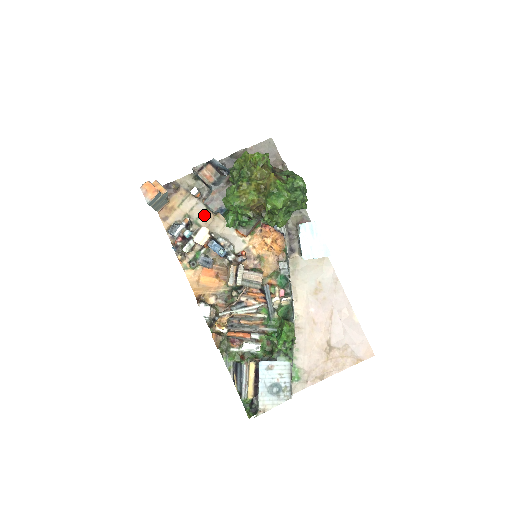
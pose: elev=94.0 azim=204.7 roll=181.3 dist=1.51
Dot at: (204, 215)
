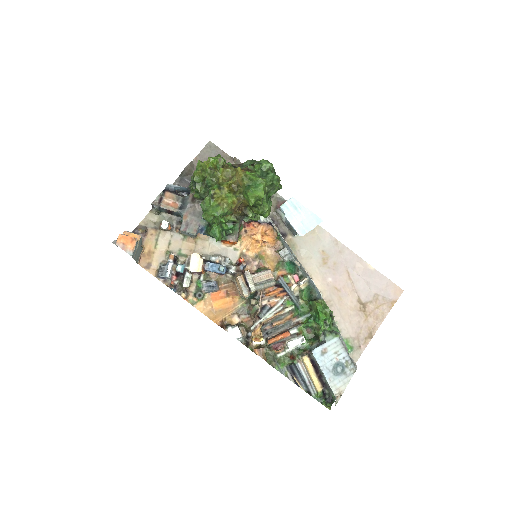
Dot at: (184, 244)
